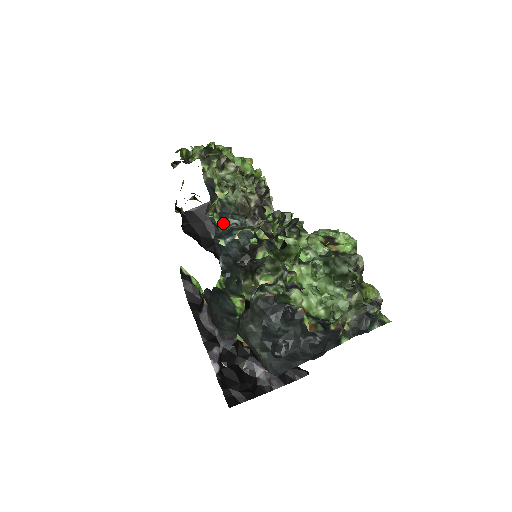
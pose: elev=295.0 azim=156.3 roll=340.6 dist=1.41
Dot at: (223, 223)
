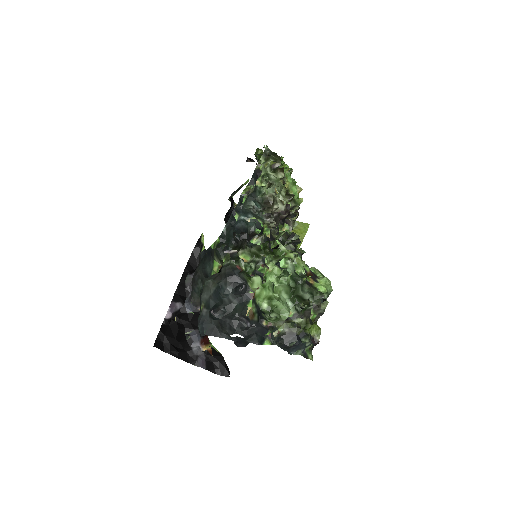
Dot at: (246, 202)
